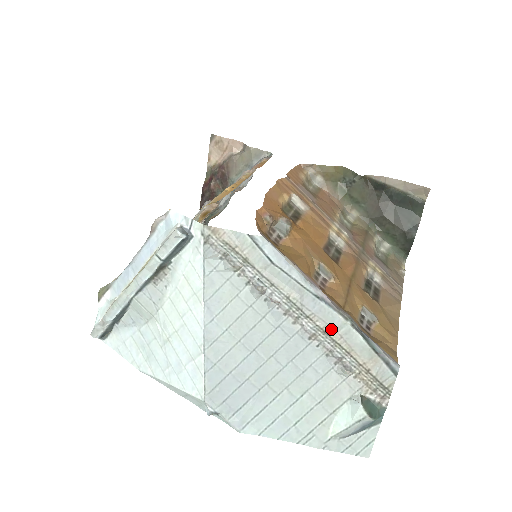
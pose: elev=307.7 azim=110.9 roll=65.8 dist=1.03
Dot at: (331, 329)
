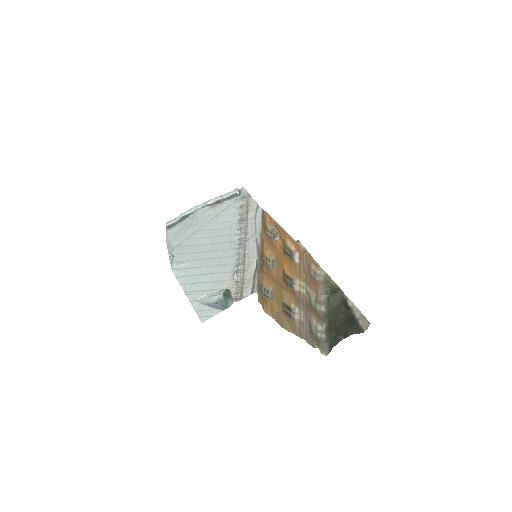
Dot at: (248, 256)
